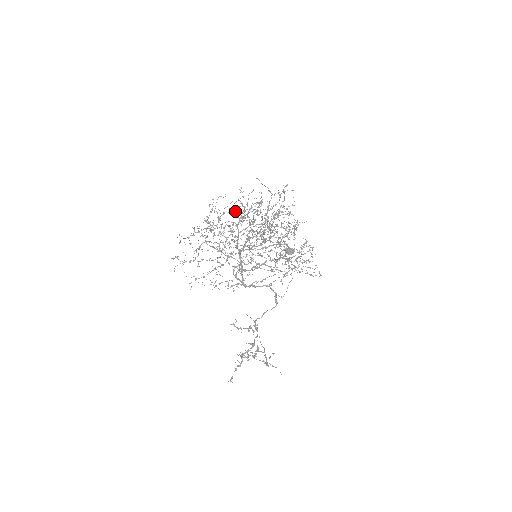
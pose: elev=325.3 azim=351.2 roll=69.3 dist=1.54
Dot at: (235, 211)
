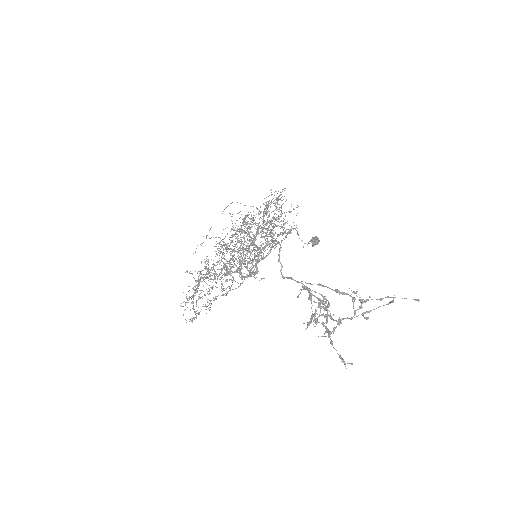
Dot at: occluded
